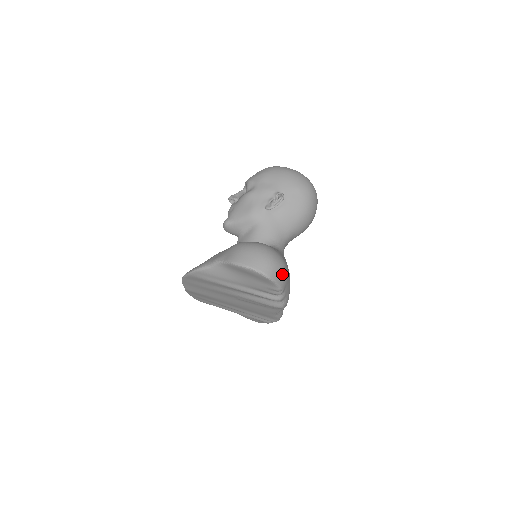
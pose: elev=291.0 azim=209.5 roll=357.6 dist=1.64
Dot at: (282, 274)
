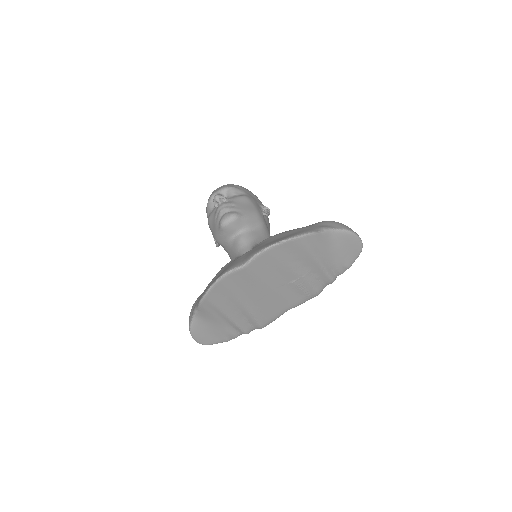
Dot at: occluded
